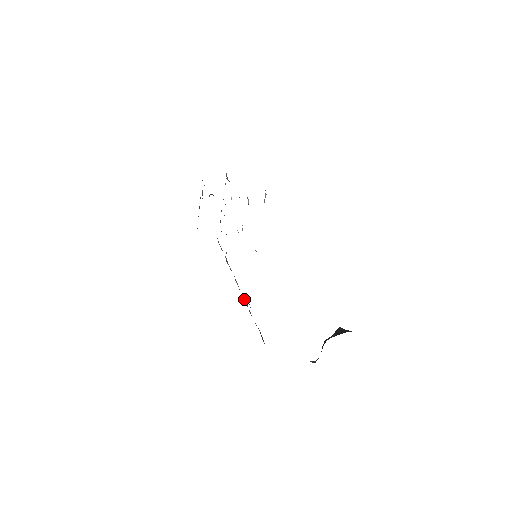
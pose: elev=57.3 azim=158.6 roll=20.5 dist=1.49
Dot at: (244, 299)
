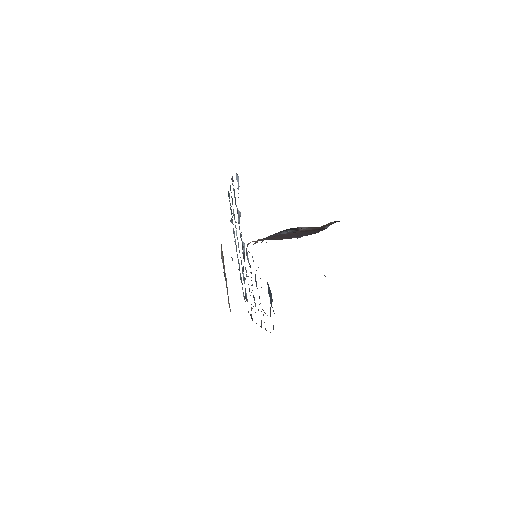
Dot at: occluded
